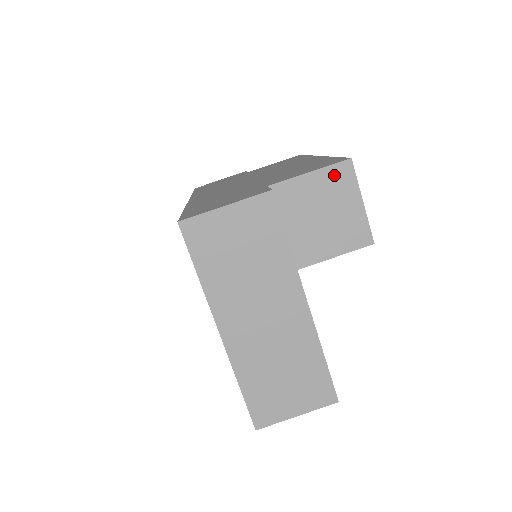
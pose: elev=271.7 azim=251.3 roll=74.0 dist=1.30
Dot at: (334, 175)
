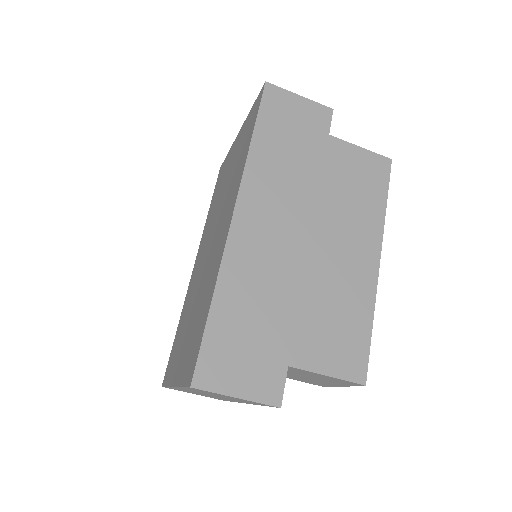
Dot at: (343, 381)
